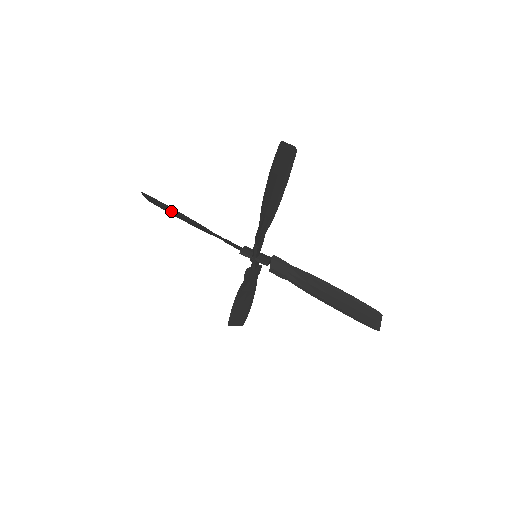
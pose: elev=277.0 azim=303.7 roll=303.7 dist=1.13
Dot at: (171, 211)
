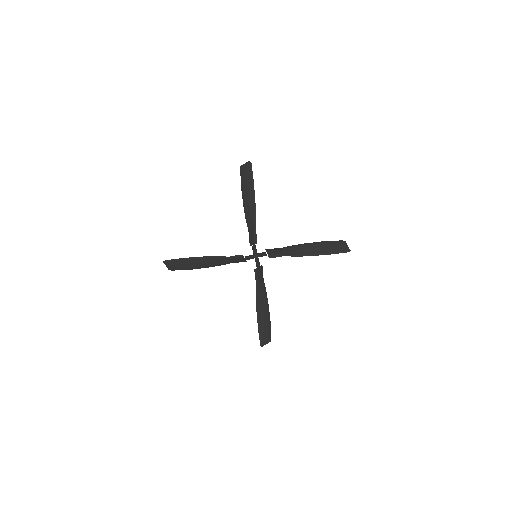
Dot at: (189, 263)
